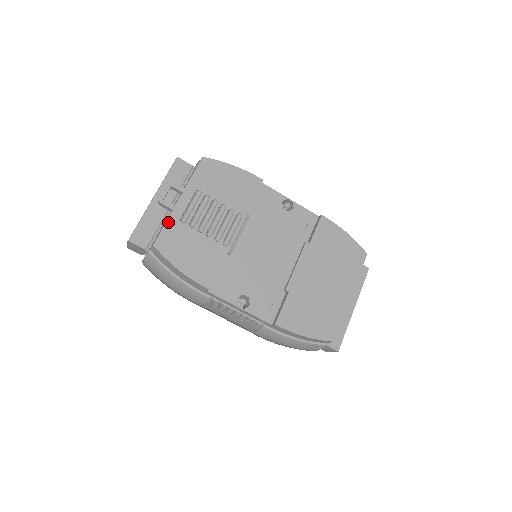
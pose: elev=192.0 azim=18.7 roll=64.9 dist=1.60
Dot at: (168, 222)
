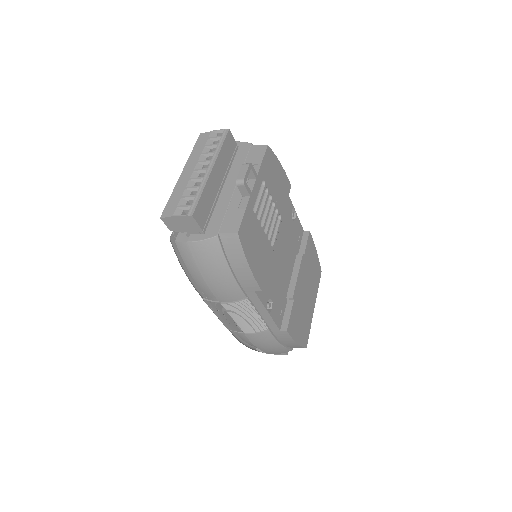
Dot at: (247, 209)
